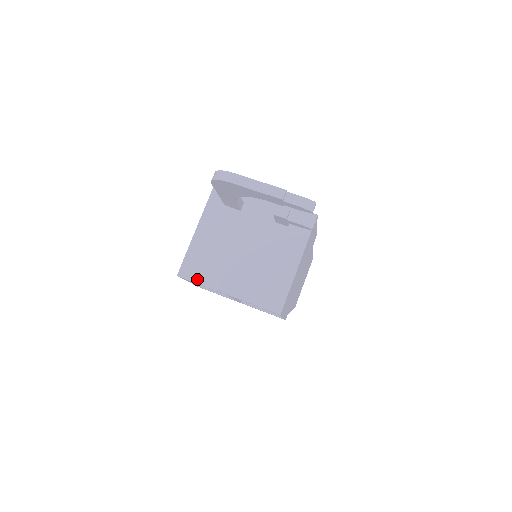
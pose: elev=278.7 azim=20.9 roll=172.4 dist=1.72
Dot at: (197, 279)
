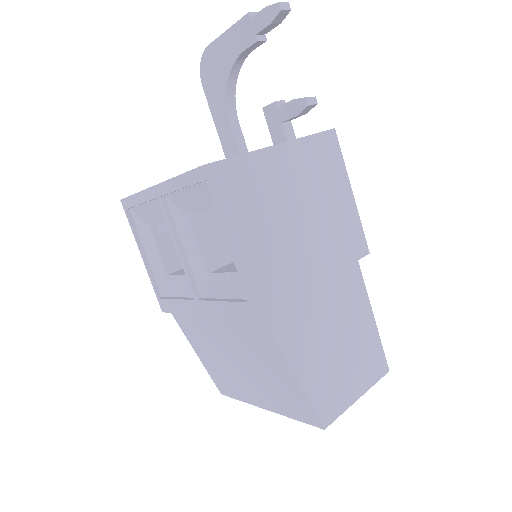
Dot at: occluded
